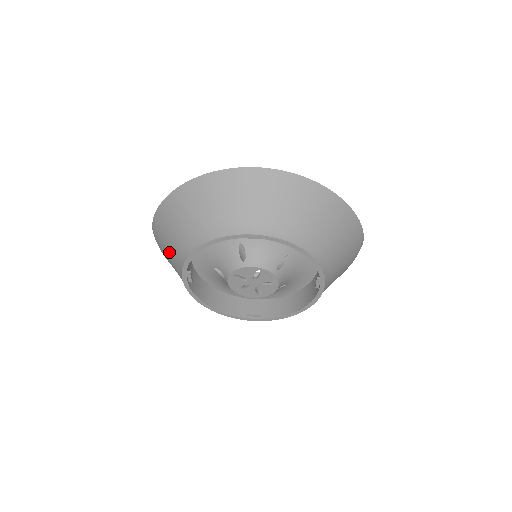
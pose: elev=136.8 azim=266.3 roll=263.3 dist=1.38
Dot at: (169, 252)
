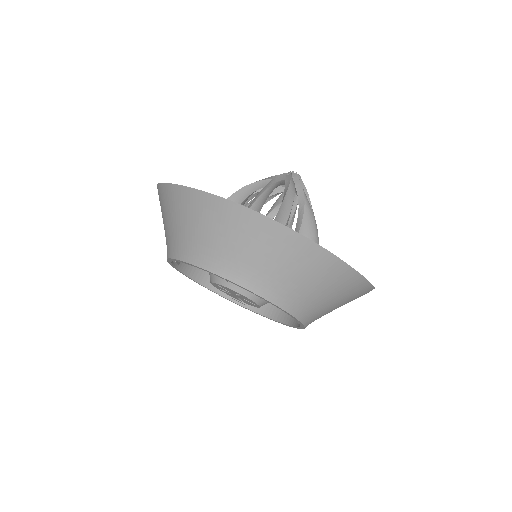
Dot at: occluded
